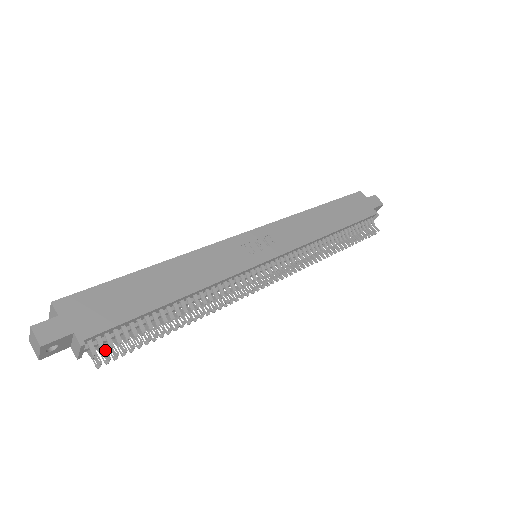
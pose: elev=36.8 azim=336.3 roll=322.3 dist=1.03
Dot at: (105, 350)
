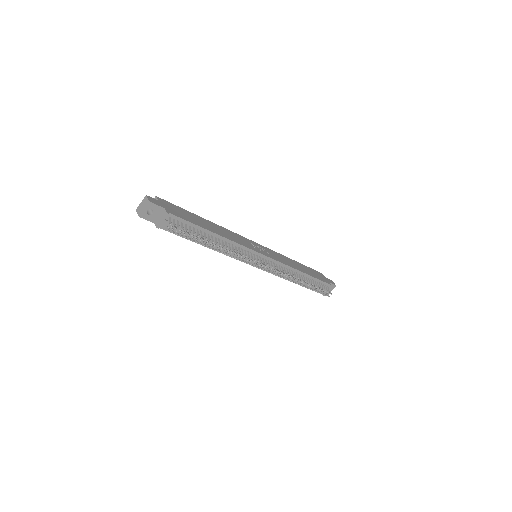
Dot at: (175, 226)
